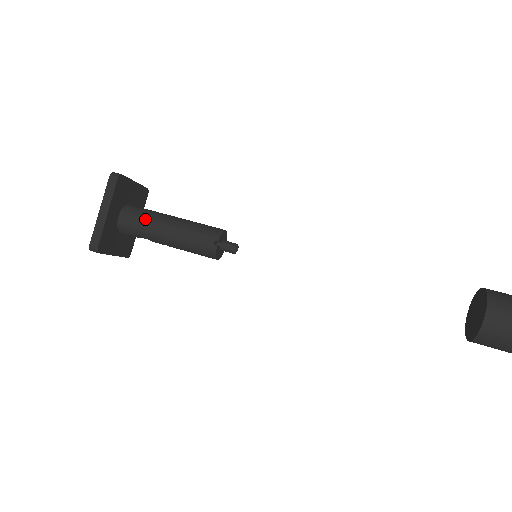
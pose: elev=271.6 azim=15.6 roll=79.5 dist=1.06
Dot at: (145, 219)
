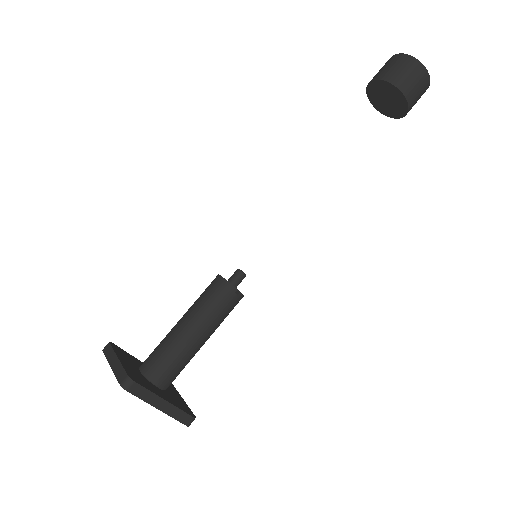
Dot at: (176, 359)
